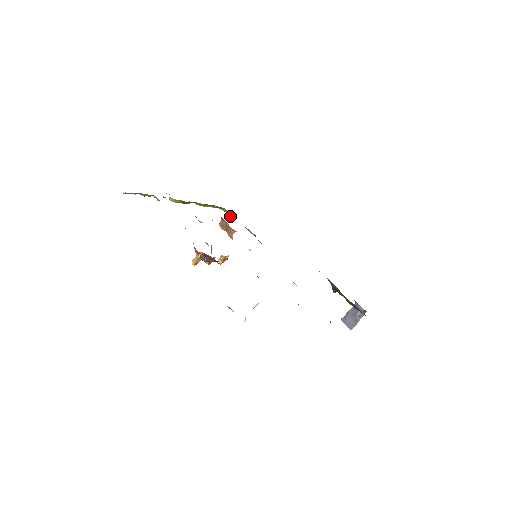
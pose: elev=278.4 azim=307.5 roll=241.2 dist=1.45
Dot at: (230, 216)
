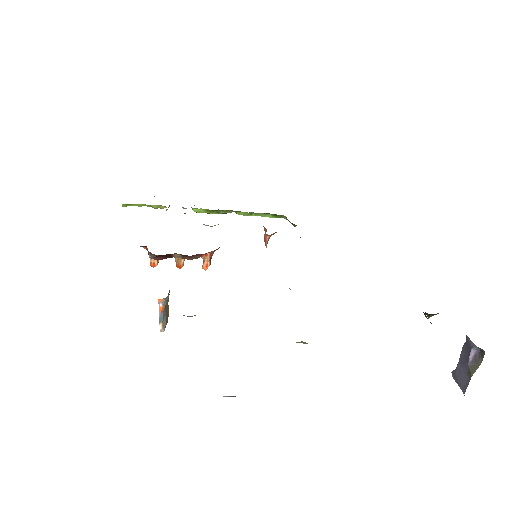
Dot at: (292, 224)
